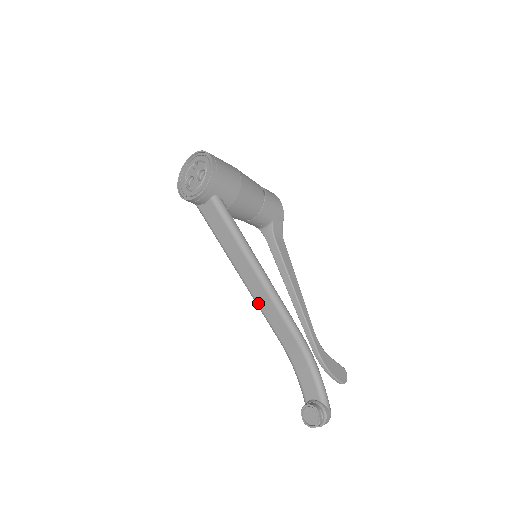
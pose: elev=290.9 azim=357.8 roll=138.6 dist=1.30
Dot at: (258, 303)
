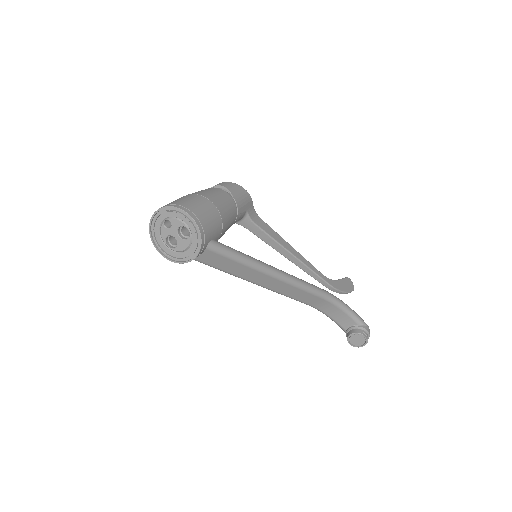
Dot at: (280, 293)
